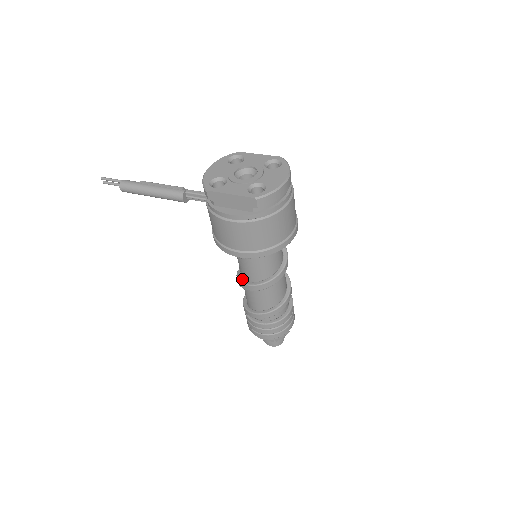
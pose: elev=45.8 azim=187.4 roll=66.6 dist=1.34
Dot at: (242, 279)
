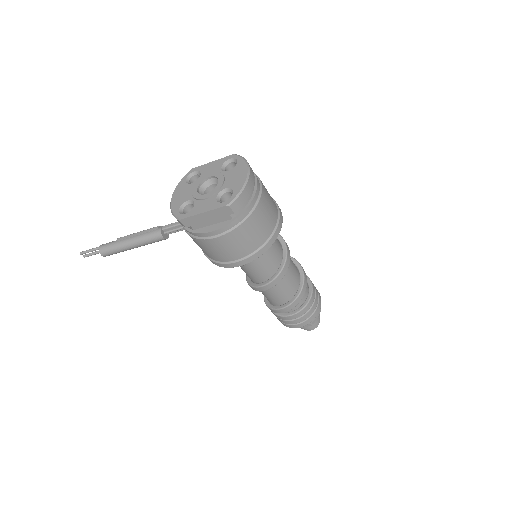
Dot at: (254, 283)
